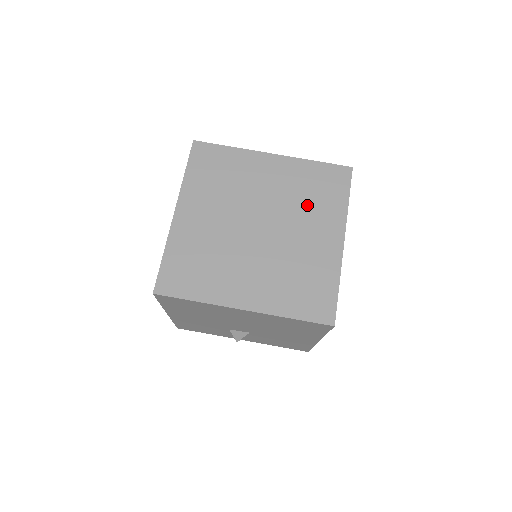
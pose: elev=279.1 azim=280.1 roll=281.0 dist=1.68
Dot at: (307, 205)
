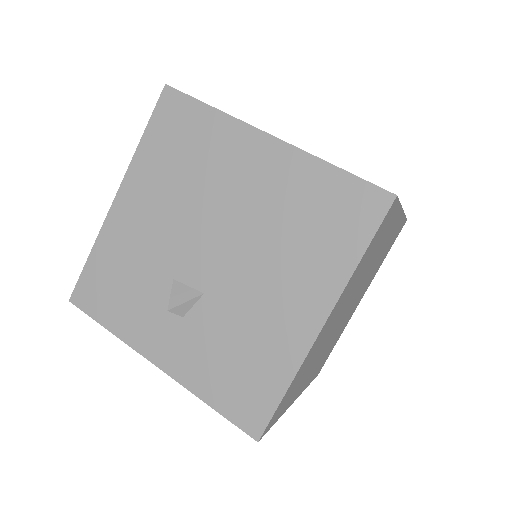
Dot at: occluded
